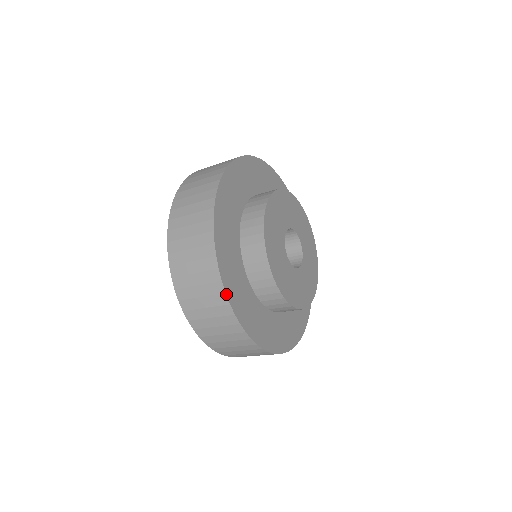
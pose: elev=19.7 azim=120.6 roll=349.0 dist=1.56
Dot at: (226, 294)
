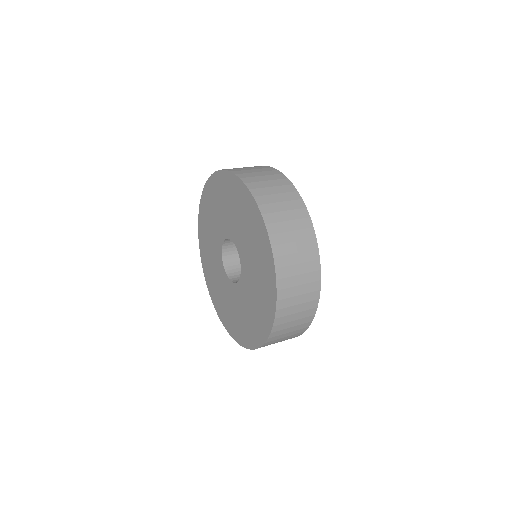
Dot at: occluded
